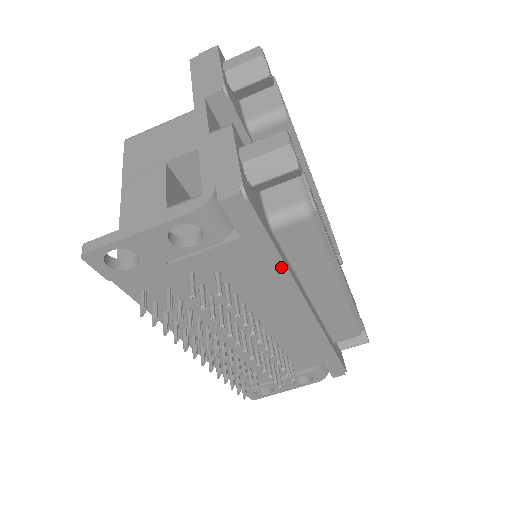
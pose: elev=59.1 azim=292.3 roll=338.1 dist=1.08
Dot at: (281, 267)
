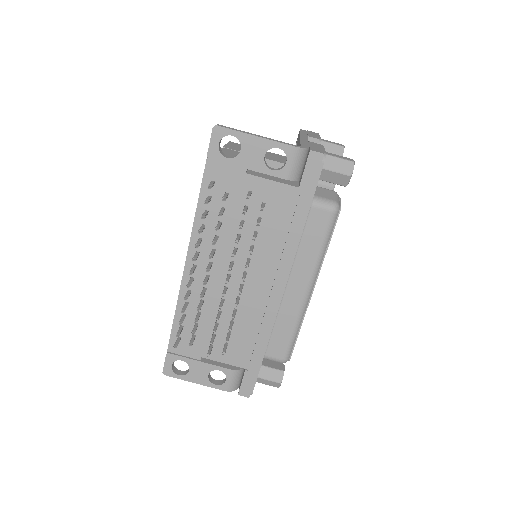
Dot at: (299, 230)
